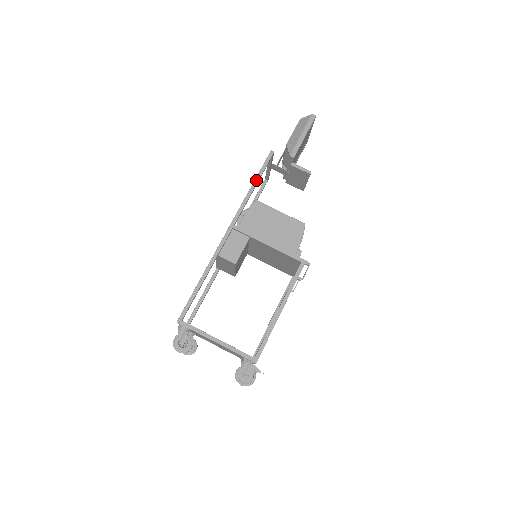
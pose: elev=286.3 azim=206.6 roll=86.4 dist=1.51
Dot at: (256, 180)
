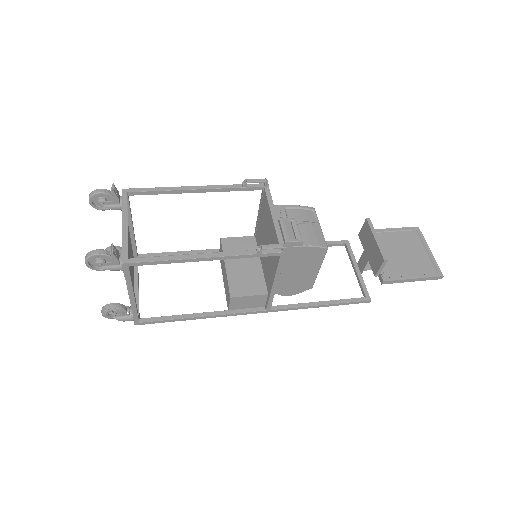
Dot at: occluded
